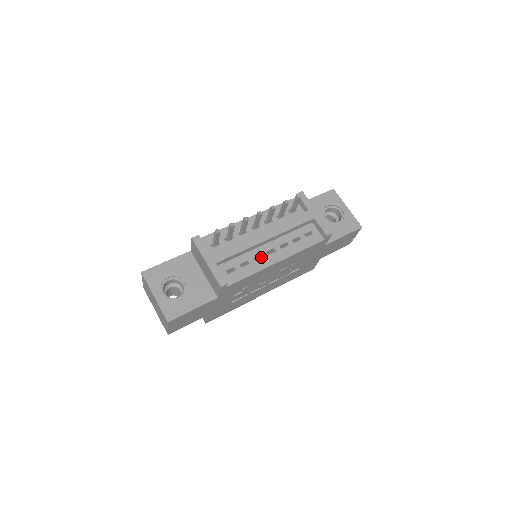
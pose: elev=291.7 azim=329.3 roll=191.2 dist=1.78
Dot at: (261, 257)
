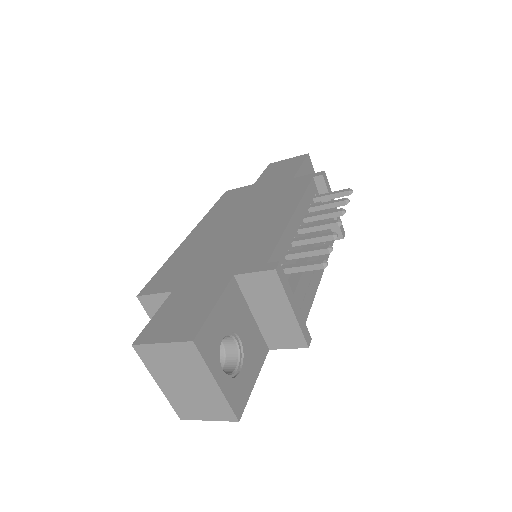
Dot at: occluded
